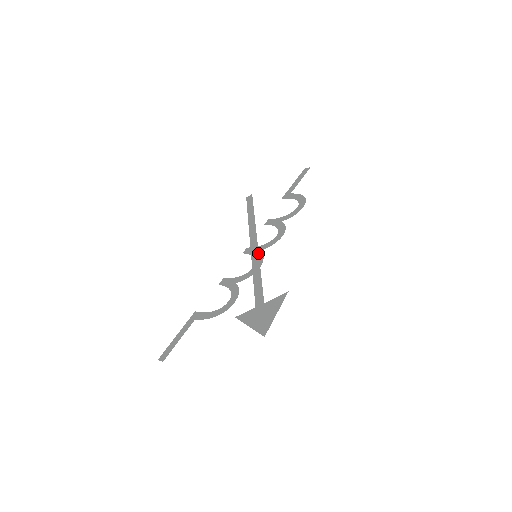
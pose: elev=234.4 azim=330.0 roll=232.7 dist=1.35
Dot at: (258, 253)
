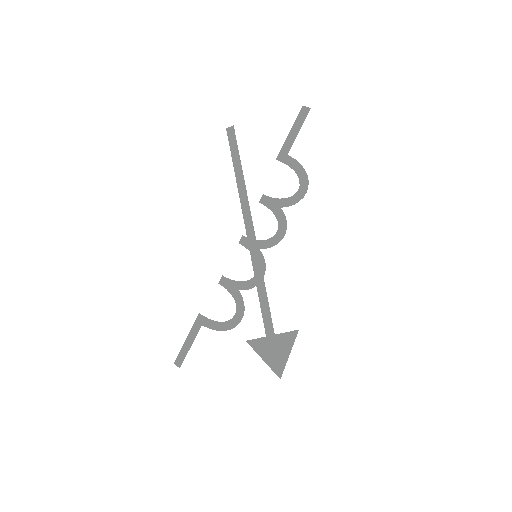
Dot at: (258, 253)
